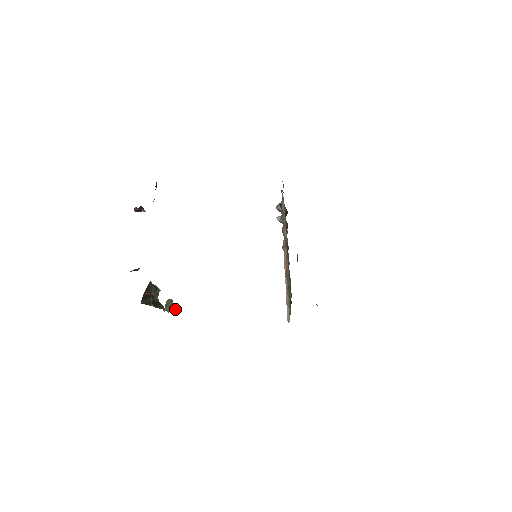
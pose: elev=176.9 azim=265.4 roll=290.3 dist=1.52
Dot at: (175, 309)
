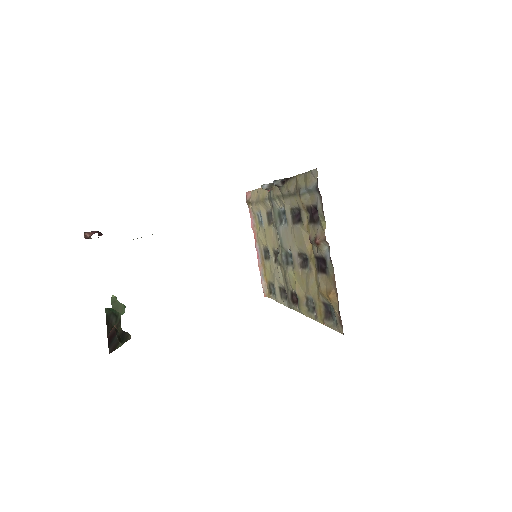
Dot at: (124, 310)
